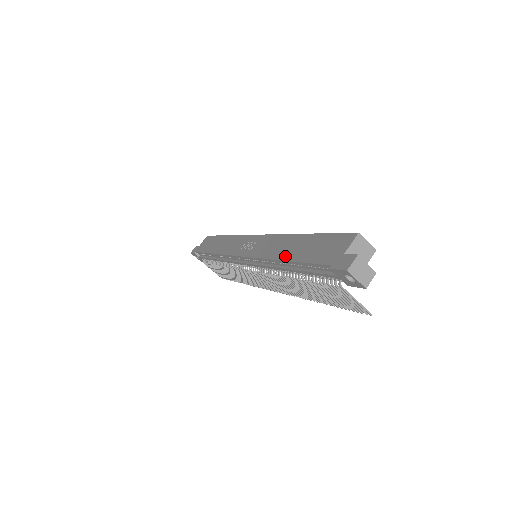
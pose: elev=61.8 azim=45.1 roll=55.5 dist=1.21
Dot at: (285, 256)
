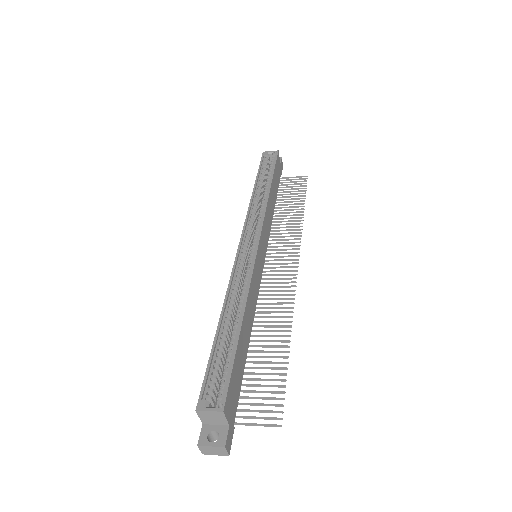
Dot at: occluded
